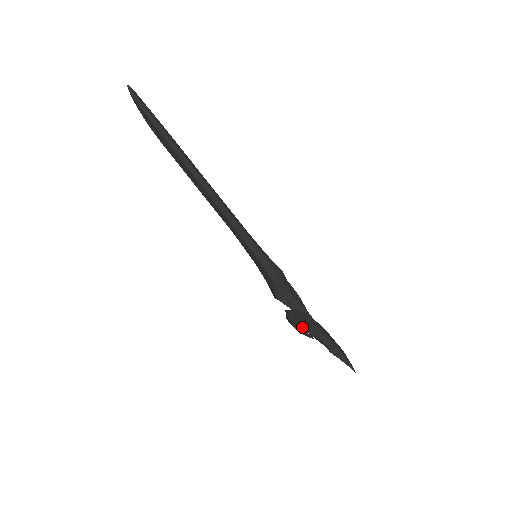
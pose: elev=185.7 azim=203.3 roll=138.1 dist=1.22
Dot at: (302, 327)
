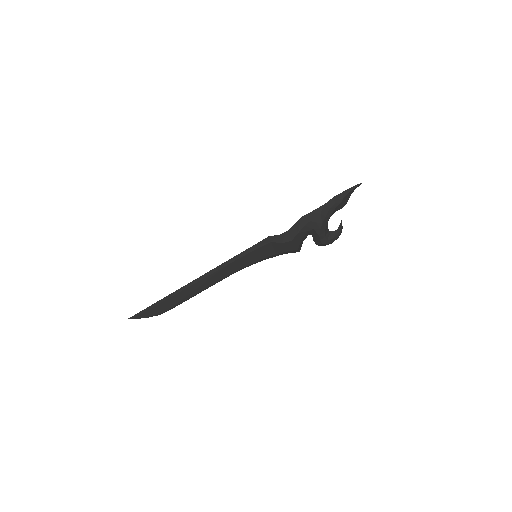
Dot at: (320, 226)
